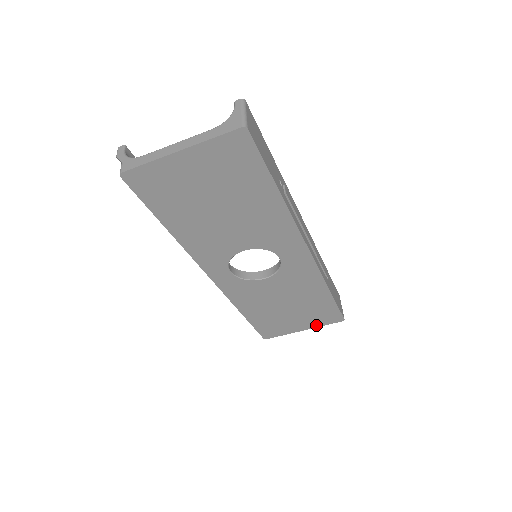
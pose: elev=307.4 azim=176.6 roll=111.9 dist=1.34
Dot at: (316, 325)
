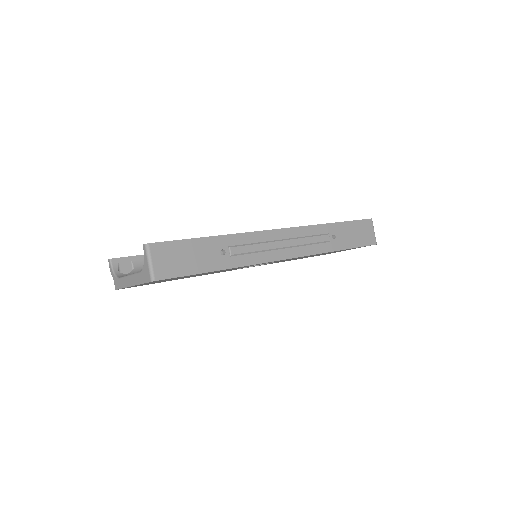
Dot at: occluded
